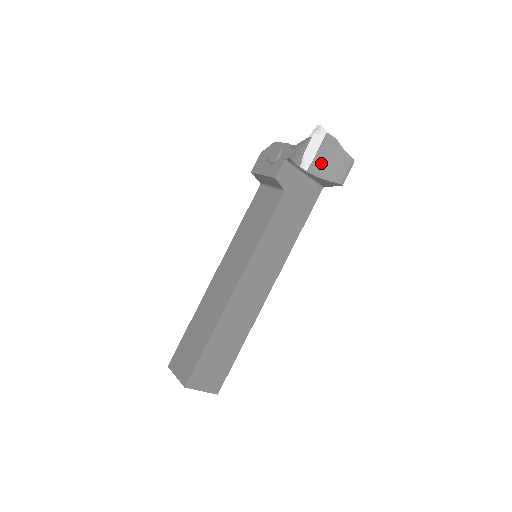
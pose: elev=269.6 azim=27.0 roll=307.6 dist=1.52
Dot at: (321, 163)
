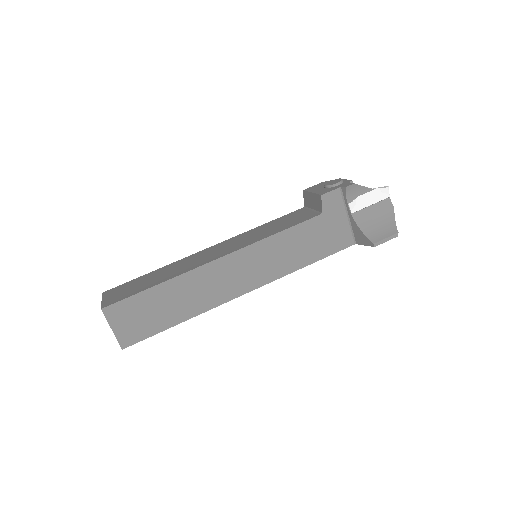
Dot at: (368, 217)
